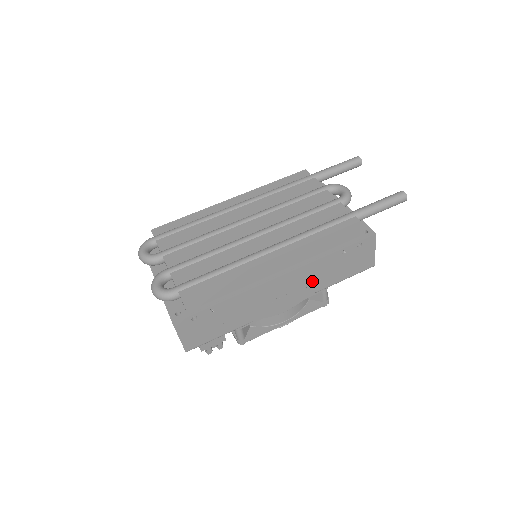
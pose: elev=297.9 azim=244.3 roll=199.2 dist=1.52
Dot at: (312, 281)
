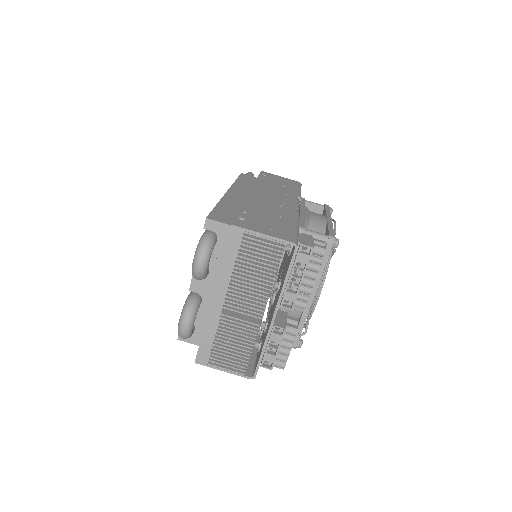
Dot at: (280, 192)
